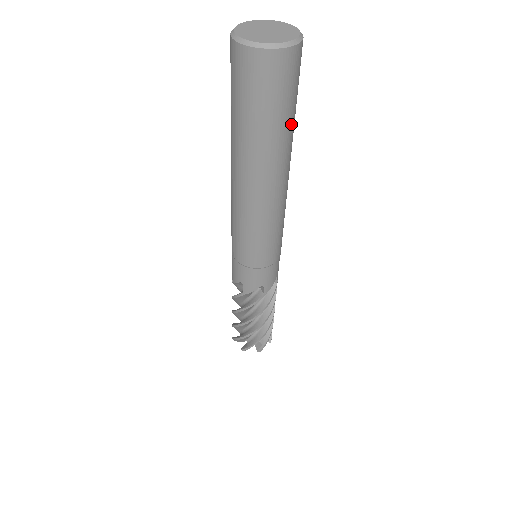
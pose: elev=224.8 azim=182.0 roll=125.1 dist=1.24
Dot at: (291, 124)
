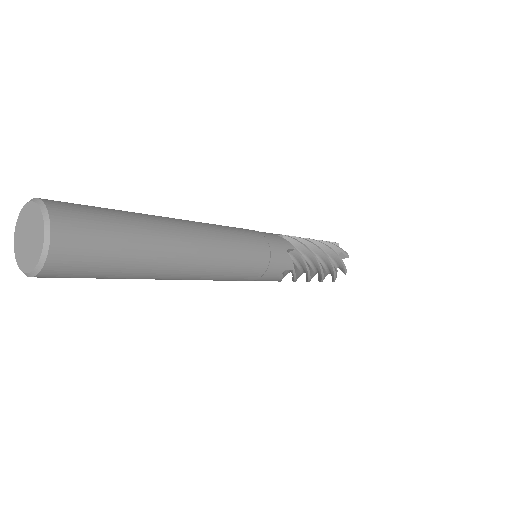
Dot at: (136, 240)
